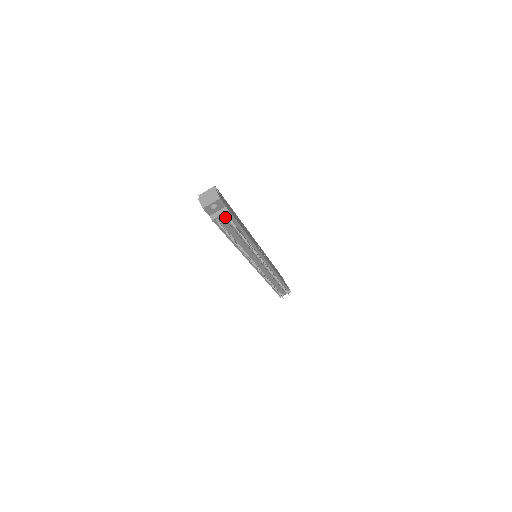
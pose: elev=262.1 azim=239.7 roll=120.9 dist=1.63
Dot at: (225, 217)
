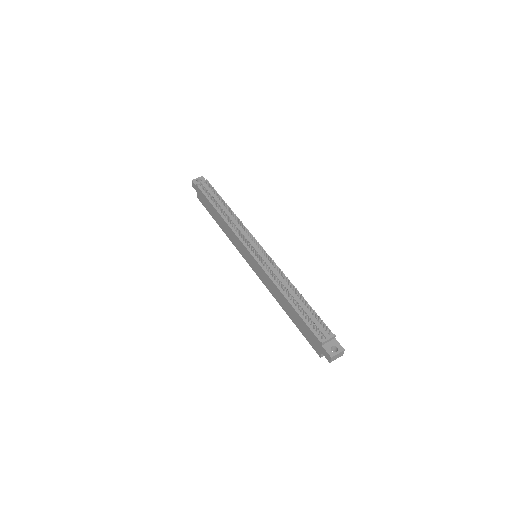
Dot at: (207, 187)
